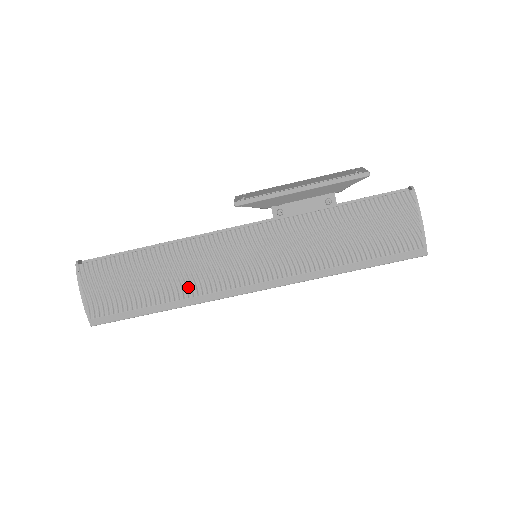
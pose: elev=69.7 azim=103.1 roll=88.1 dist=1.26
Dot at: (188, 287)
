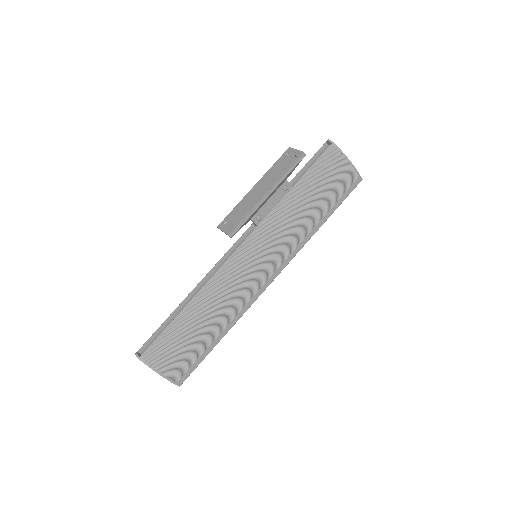
Dot at: (230, 311)
